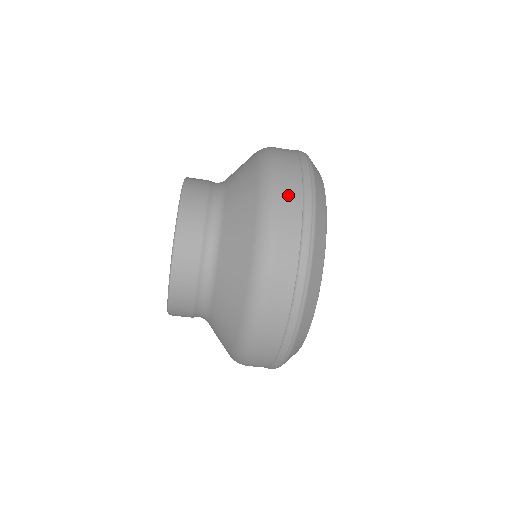
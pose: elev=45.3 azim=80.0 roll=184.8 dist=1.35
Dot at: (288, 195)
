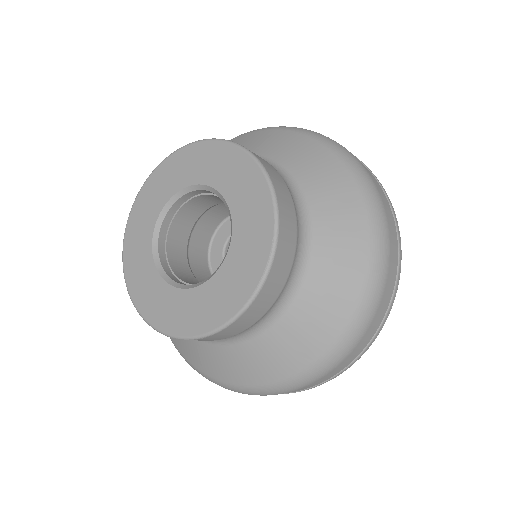
Dot at: (310, 386)
